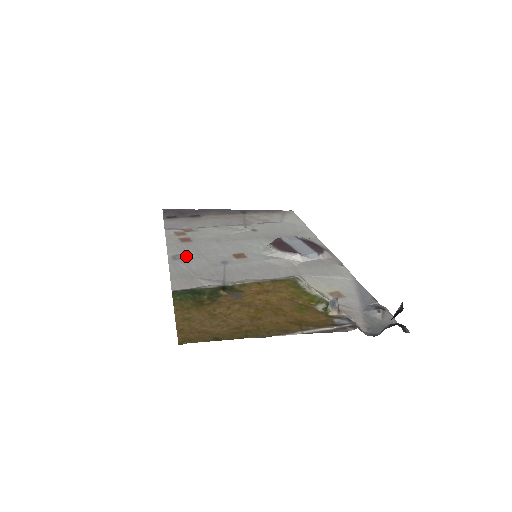
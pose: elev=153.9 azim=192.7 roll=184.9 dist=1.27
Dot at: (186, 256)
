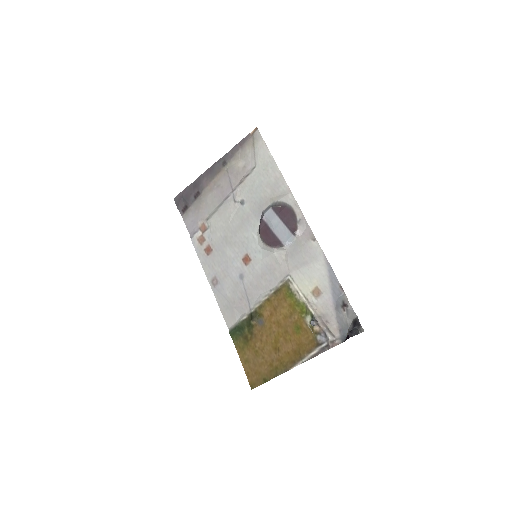
Dot at: (218, 278)
